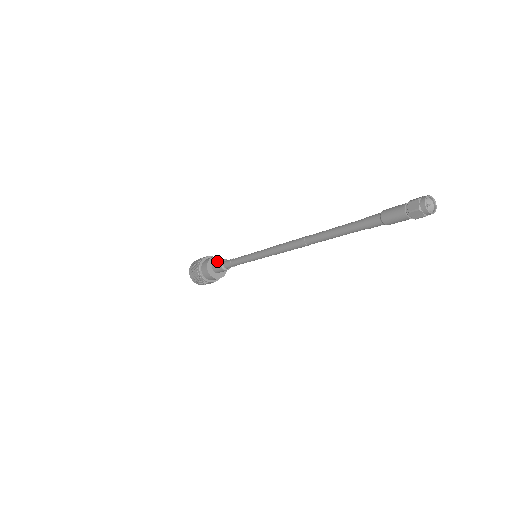
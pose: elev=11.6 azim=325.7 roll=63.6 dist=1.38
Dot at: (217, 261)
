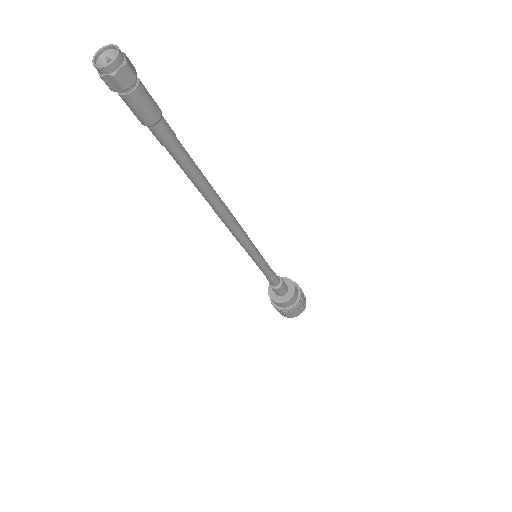
Dot at: occluded
